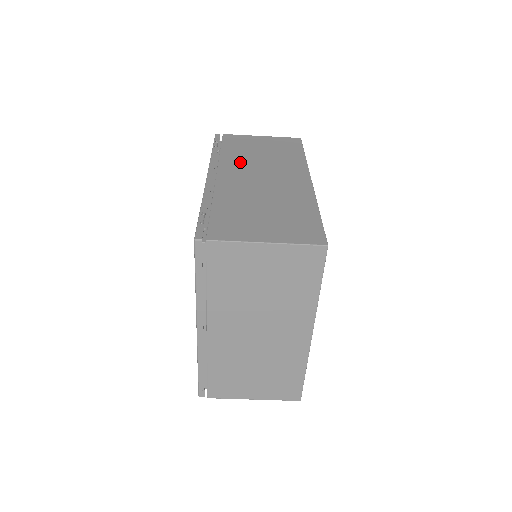
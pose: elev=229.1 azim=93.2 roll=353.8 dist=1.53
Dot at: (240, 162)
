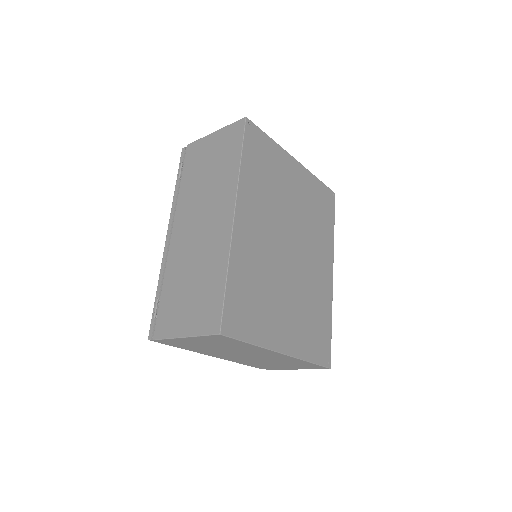
Dot at: (189, 201)
